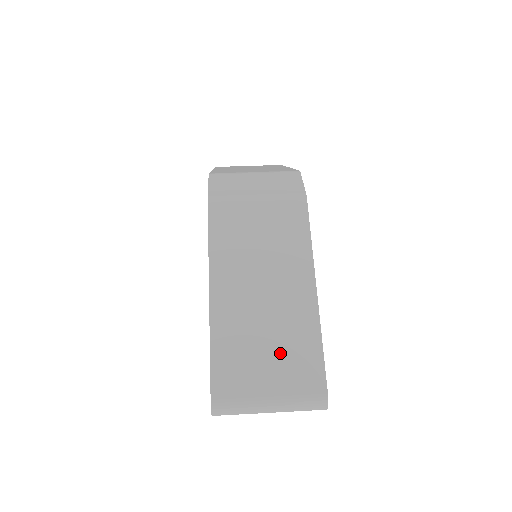
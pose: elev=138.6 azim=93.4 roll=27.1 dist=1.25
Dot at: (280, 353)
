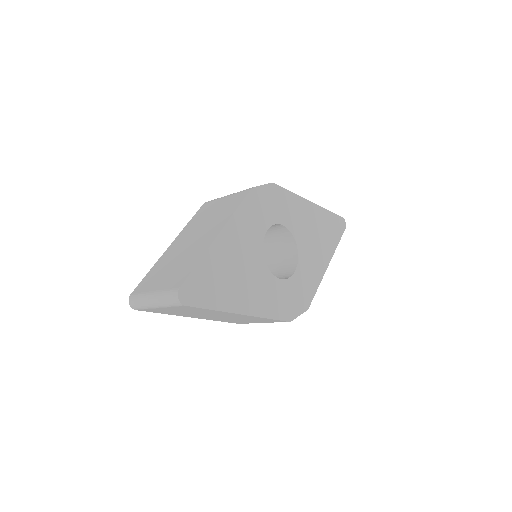
Dot at: (176, 269)
